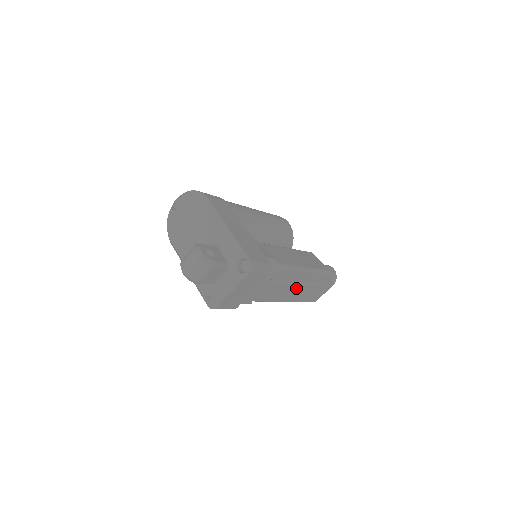
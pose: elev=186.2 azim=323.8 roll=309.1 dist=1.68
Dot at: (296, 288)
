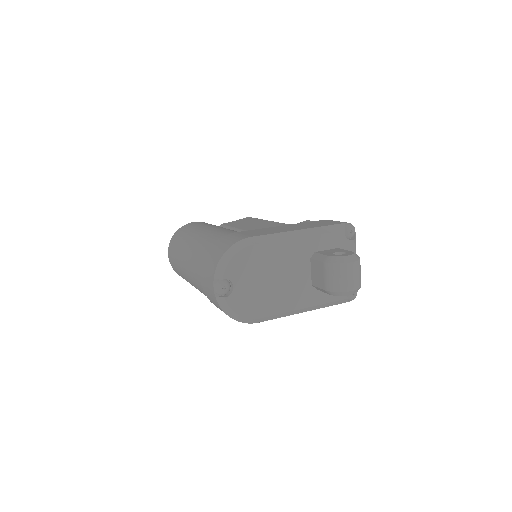
Dot at: occluded
